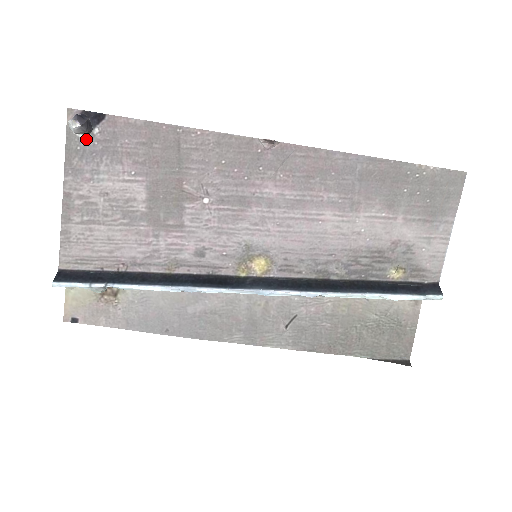
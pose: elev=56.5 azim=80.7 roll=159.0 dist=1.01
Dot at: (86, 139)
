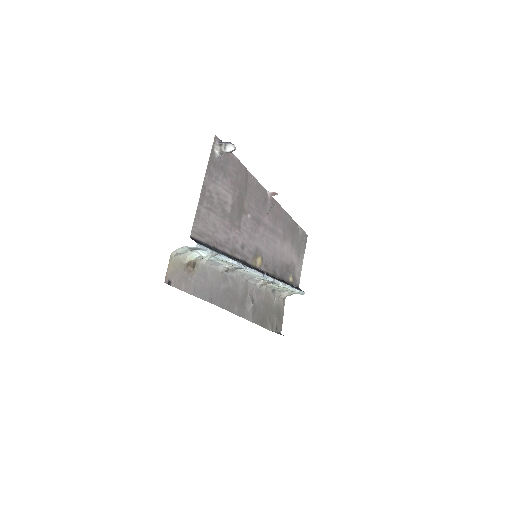
Dot at: (218, 157)
